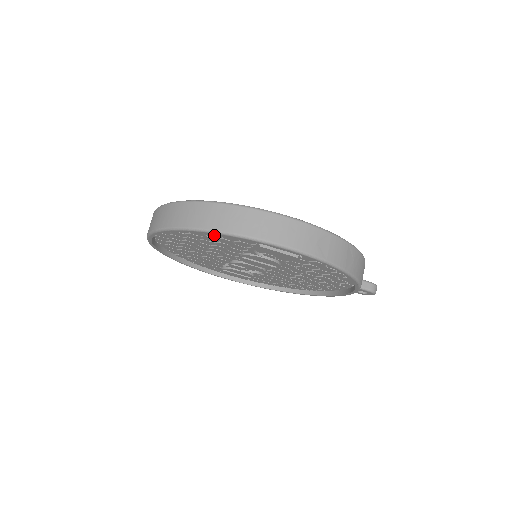
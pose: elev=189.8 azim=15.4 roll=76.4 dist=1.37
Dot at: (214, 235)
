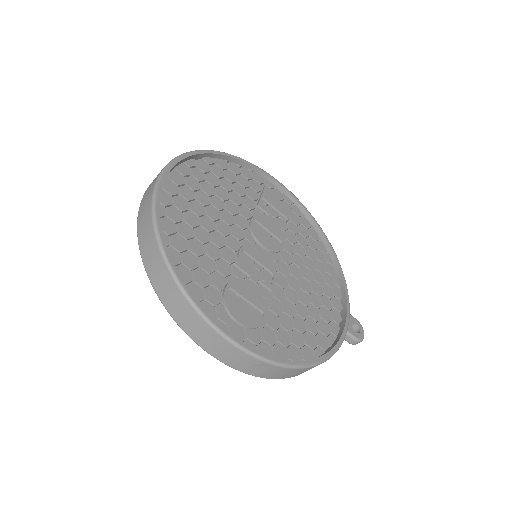
Dot at: occluded
